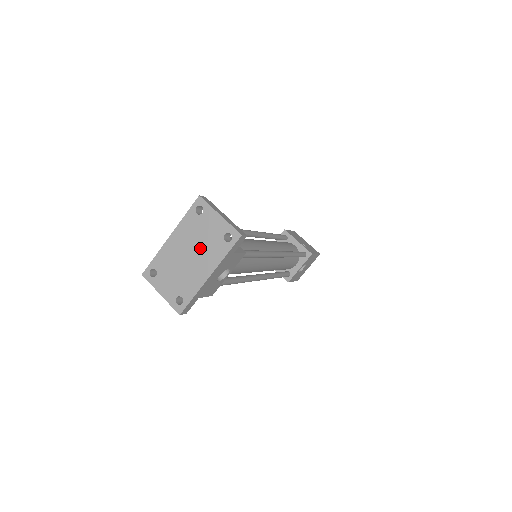
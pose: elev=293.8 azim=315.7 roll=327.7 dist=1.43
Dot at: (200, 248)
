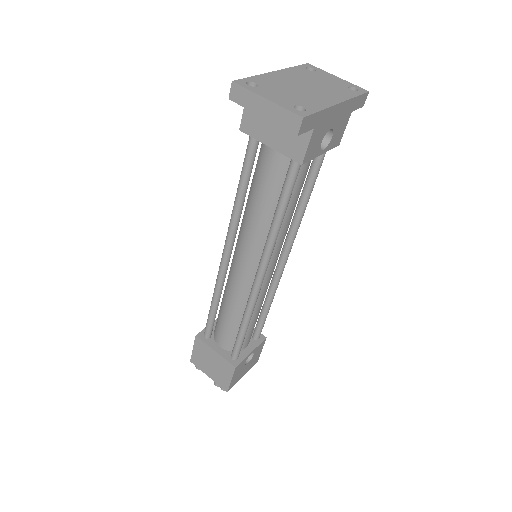
Dot at: (319, 86)
